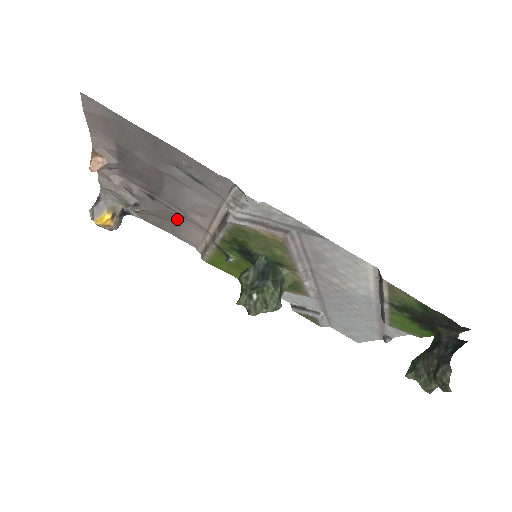
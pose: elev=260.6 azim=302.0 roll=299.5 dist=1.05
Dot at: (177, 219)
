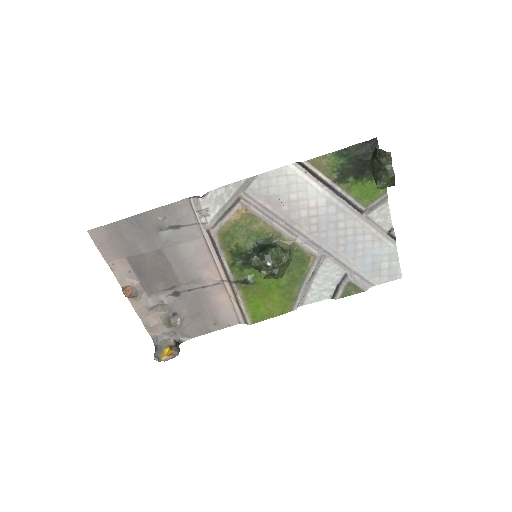
Dot at: (204, 299)
